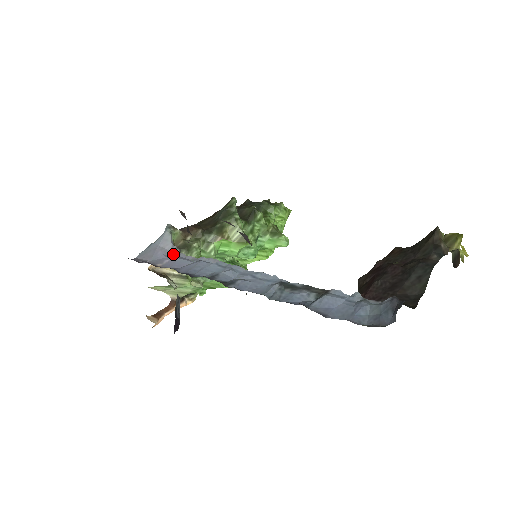
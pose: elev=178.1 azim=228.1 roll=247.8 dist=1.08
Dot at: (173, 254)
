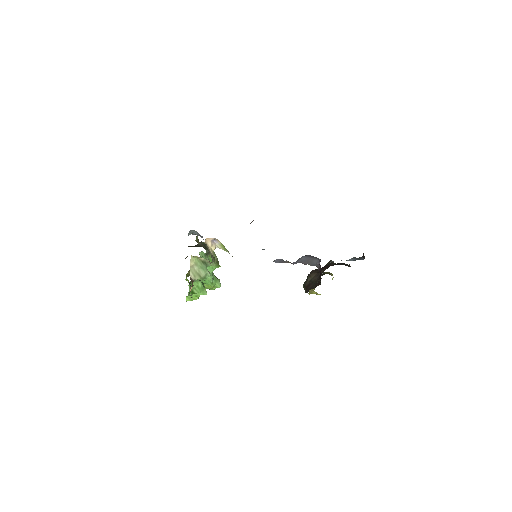
Dot at: occluded
